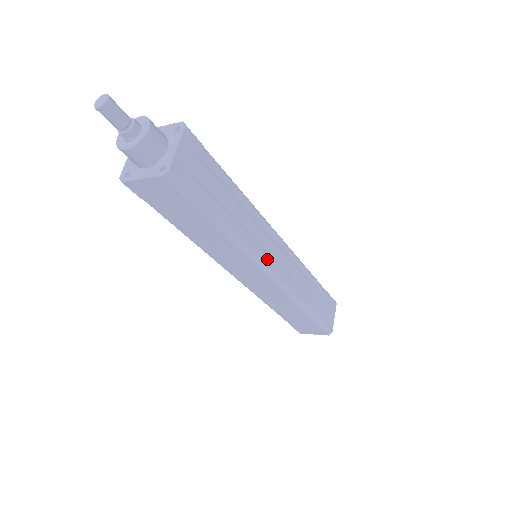
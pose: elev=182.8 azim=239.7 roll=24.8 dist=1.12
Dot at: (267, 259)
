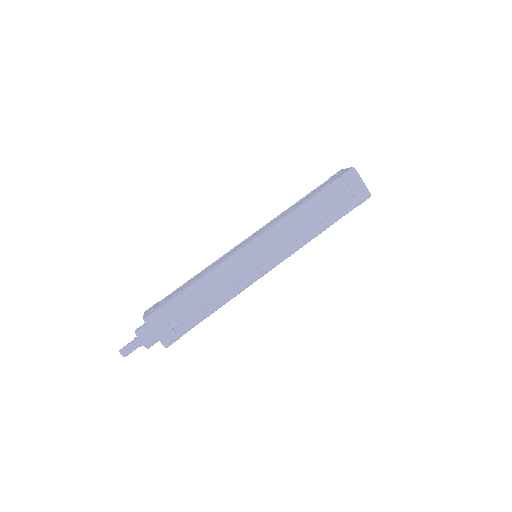
Dot at: (255, 272)
